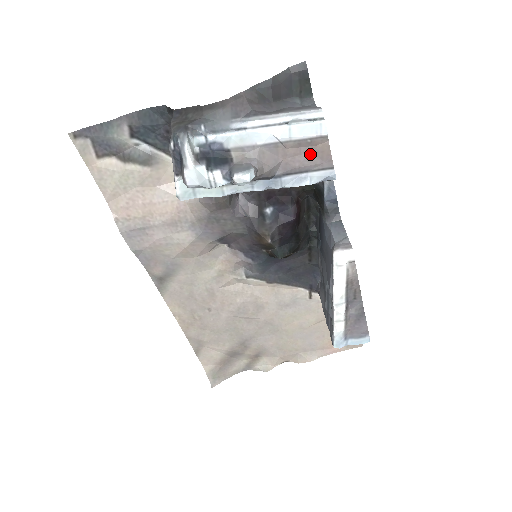
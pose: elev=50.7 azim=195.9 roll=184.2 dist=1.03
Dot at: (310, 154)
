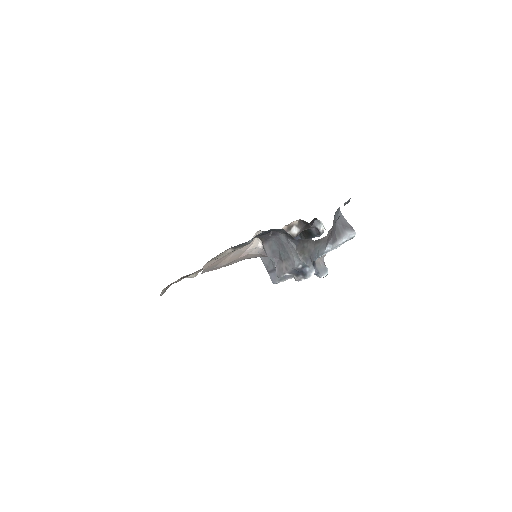
Dot at: occluded
